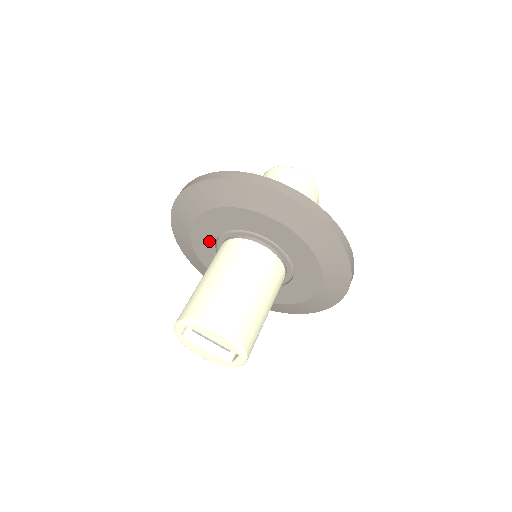
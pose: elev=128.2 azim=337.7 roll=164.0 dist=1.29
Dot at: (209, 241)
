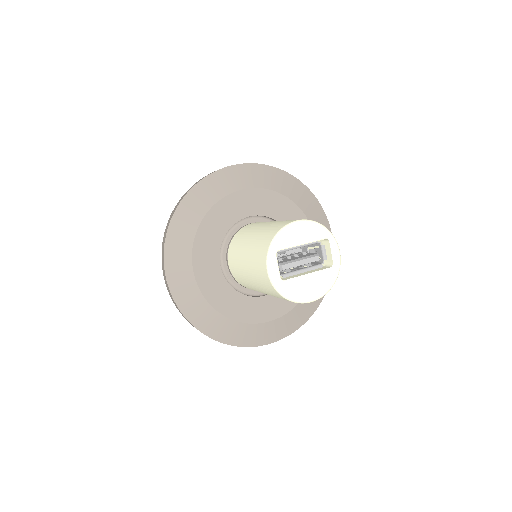
Dot at: (217, 277)
